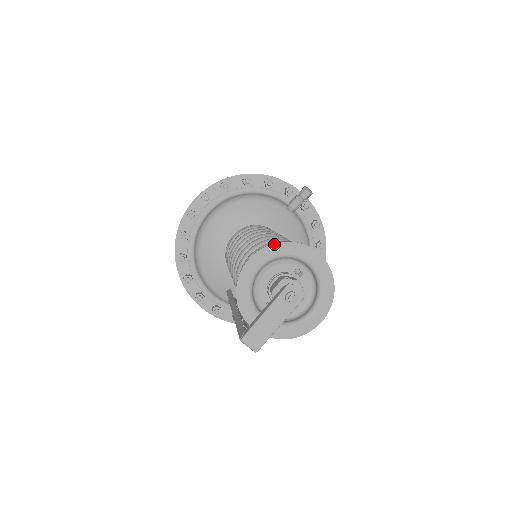
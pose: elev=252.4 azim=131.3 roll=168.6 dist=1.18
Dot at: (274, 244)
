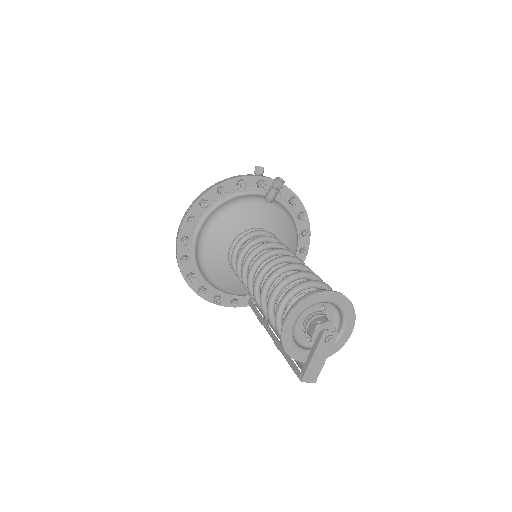
Dot at: (300, 302)
